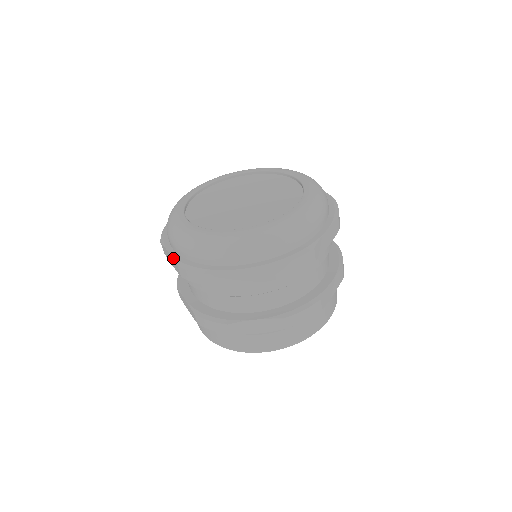
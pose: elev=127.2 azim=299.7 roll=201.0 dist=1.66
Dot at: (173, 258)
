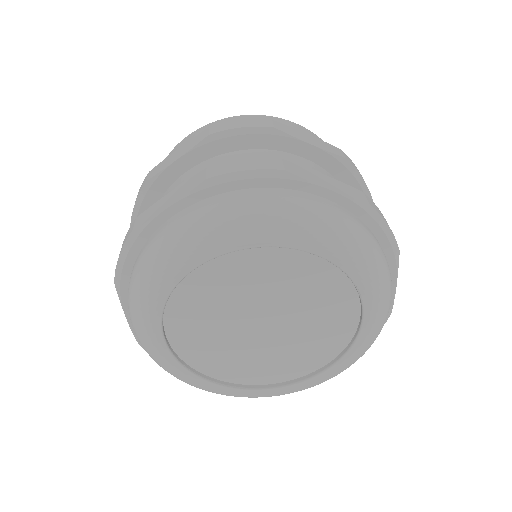
Dot at: (132, 332)
